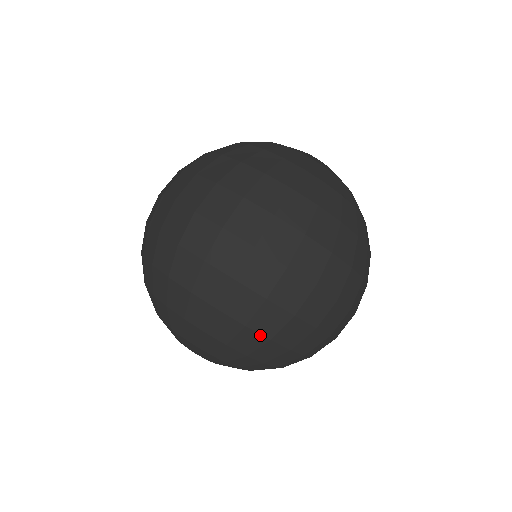
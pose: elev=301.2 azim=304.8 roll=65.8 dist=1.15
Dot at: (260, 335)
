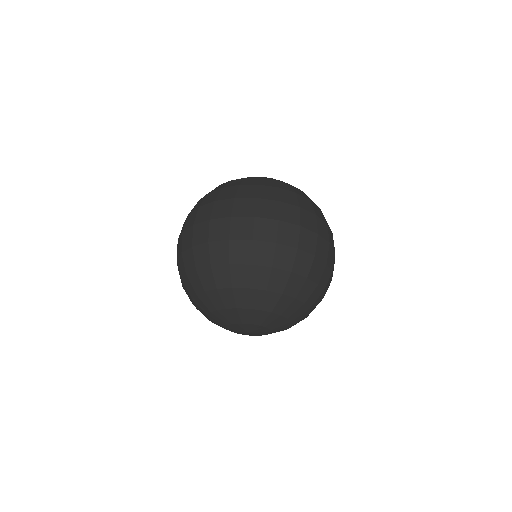
Dot at: (301, 276)
